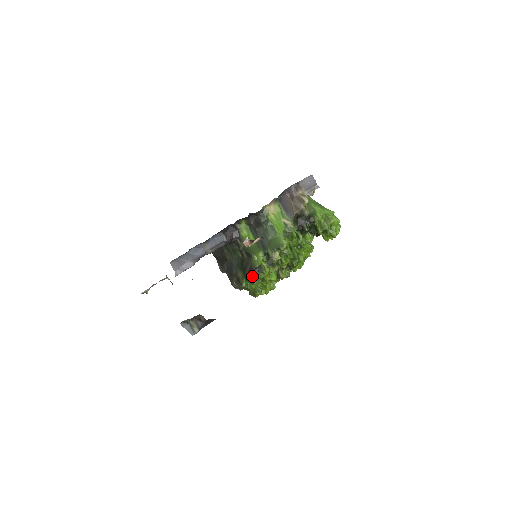
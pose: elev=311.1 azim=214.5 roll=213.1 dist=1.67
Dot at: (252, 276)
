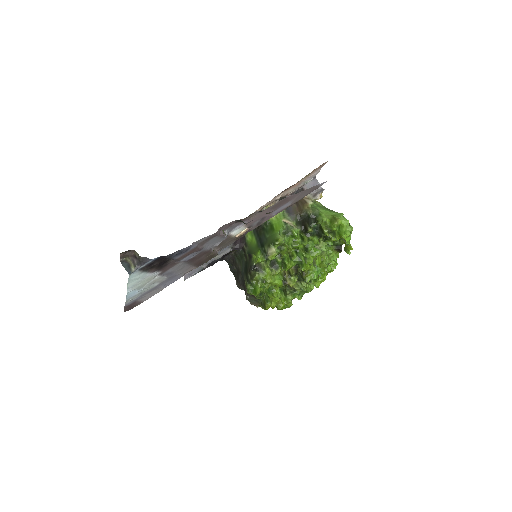
Dot at: (251, 276)
